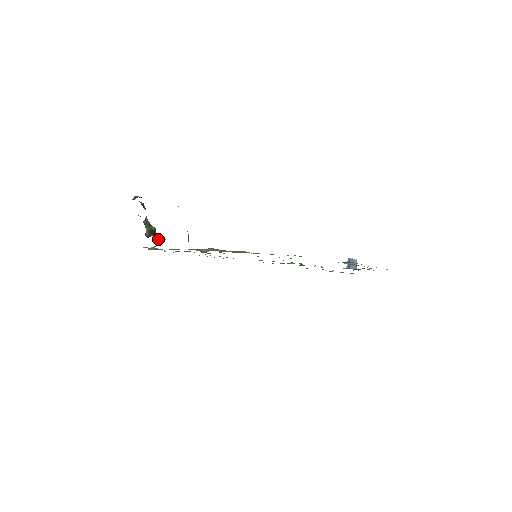
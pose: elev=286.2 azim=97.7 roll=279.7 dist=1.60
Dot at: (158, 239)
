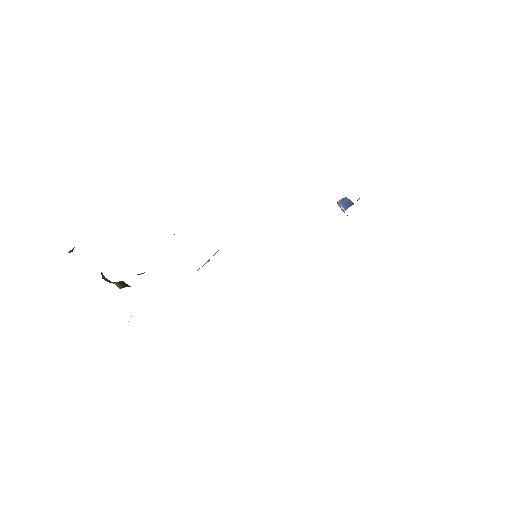
Dot at: (143, 273)
